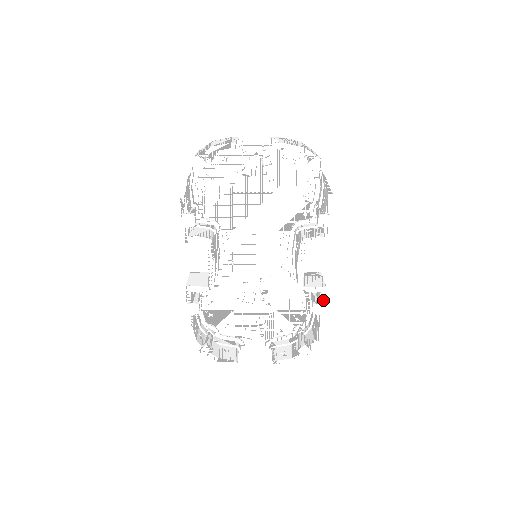
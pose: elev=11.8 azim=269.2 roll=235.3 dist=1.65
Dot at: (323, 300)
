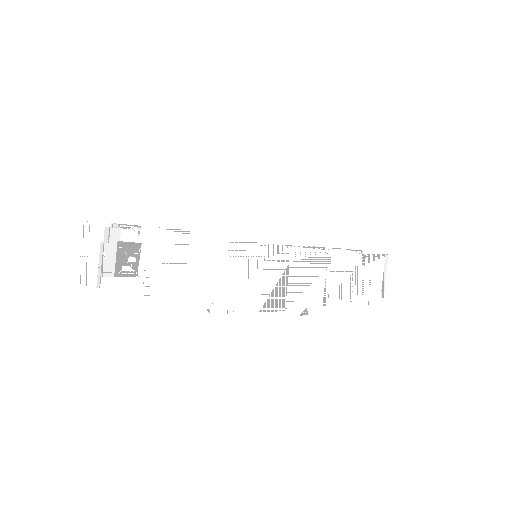
Dot at: (362, 300)
